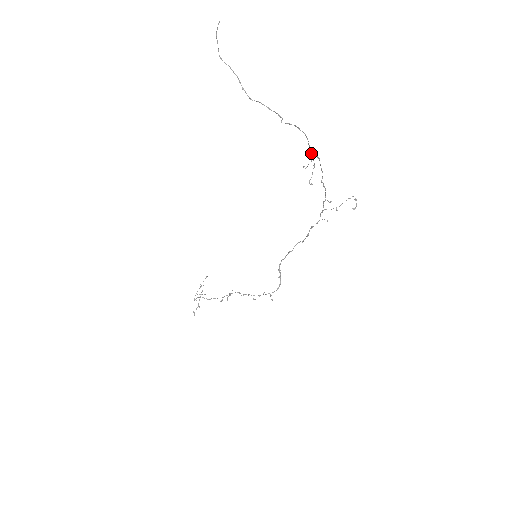
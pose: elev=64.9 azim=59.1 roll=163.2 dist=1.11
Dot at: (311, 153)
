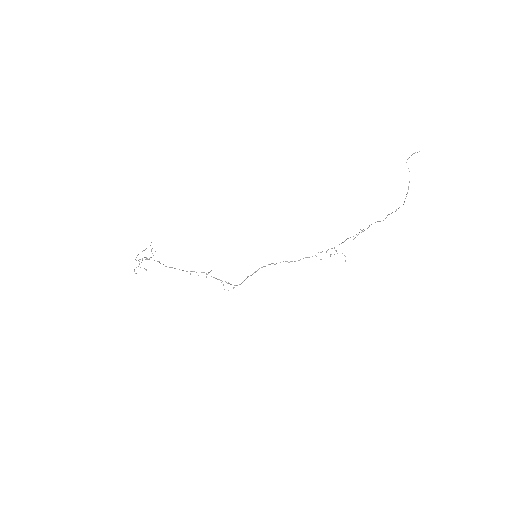
Dot at: occluded
